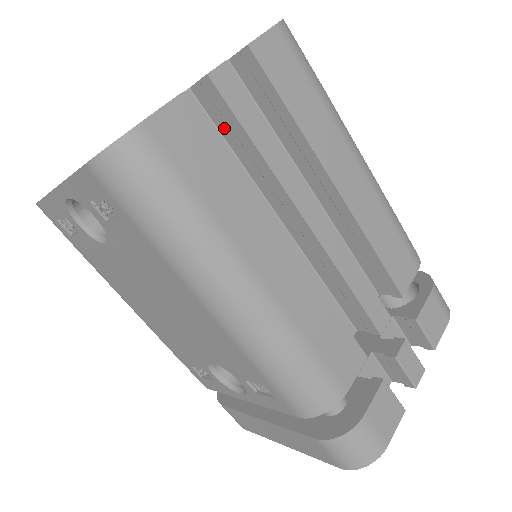
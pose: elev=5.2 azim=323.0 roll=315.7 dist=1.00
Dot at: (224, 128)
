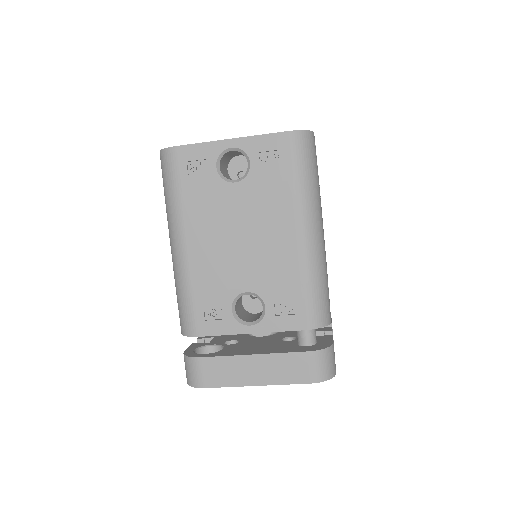
Dot at: occluded
